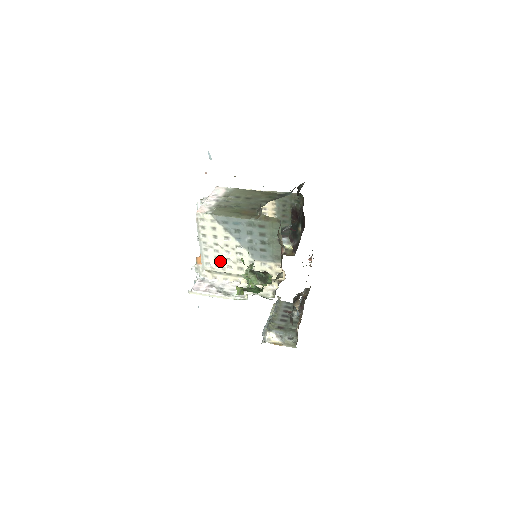
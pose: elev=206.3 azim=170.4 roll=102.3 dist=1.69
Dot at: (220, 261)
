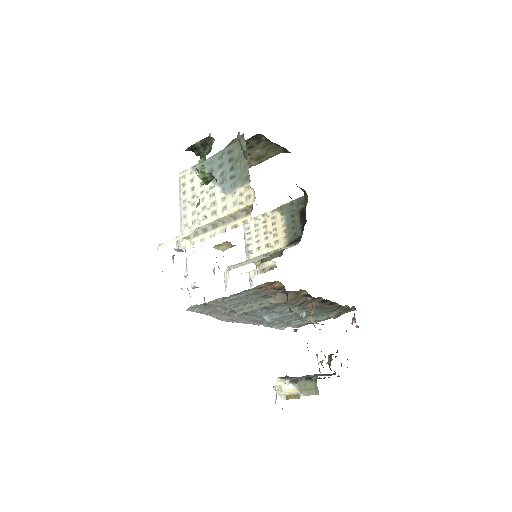
Dot at: (196, 215)
